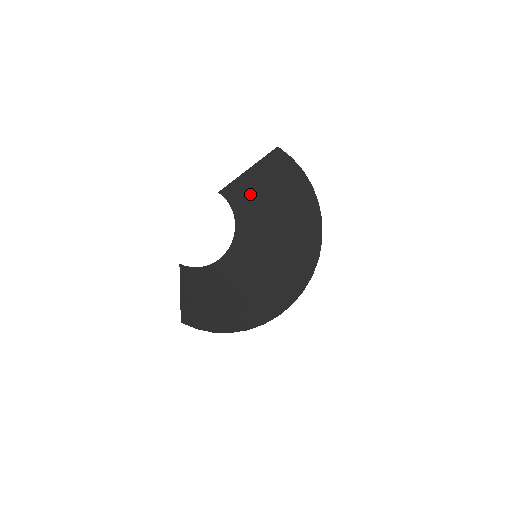
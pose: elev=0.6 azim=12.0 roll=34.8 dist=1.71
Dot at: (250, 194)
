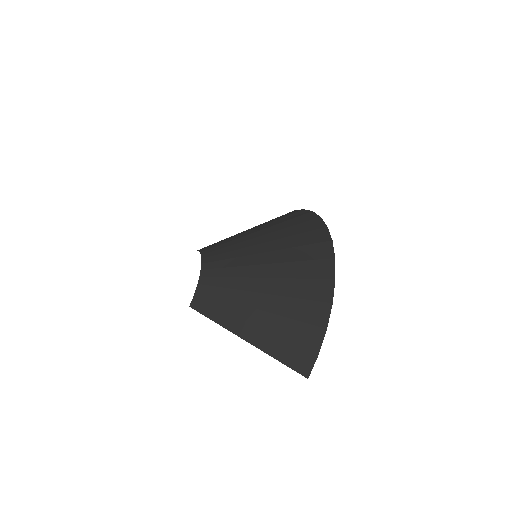
Dot at: occluded
